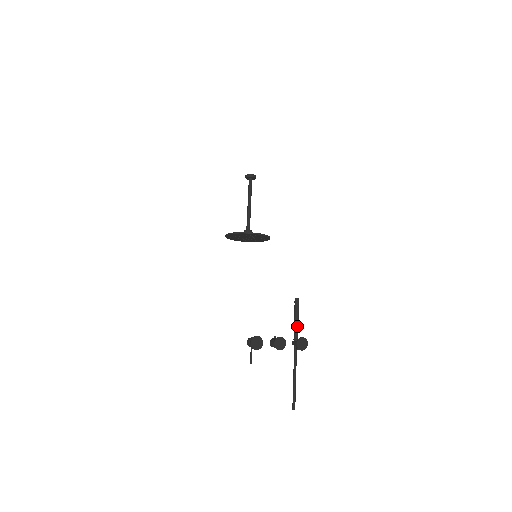
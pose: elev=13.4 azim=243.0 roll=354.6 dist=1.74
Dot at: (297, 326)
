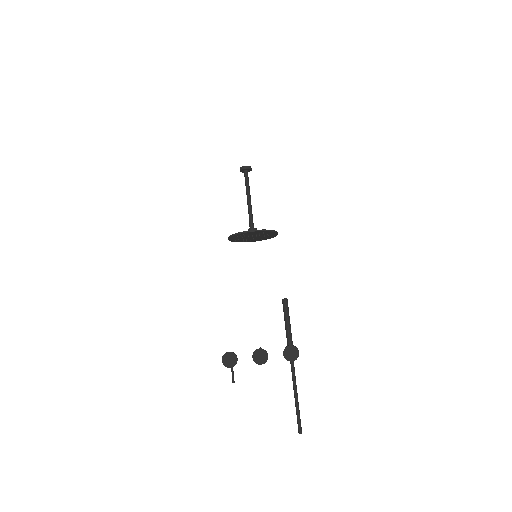
Dot at: (288, 332)
